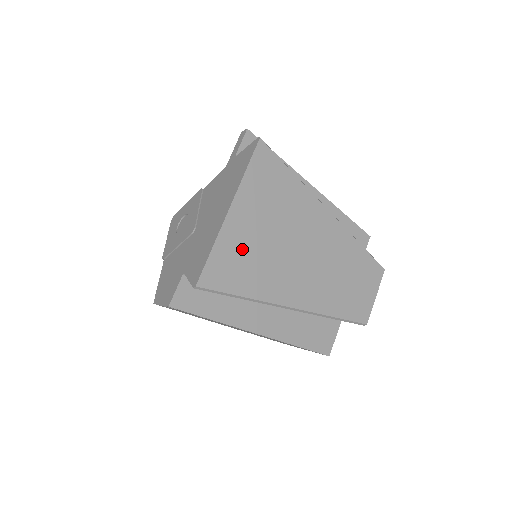
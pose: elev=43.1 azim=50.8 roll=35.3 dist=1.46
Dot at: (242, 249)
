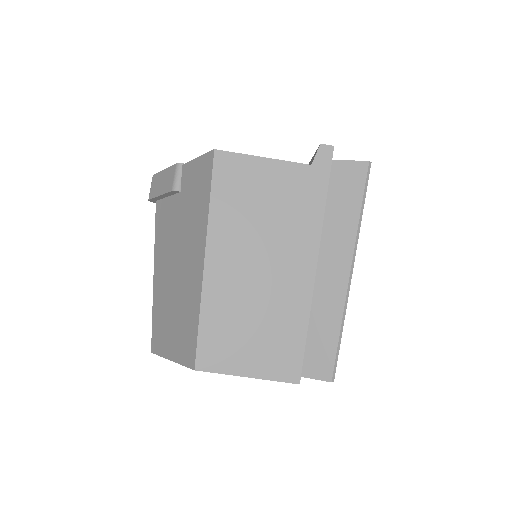
Dot at: occluded
